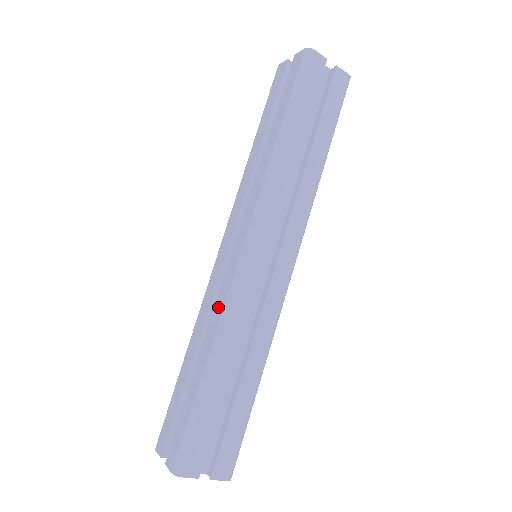
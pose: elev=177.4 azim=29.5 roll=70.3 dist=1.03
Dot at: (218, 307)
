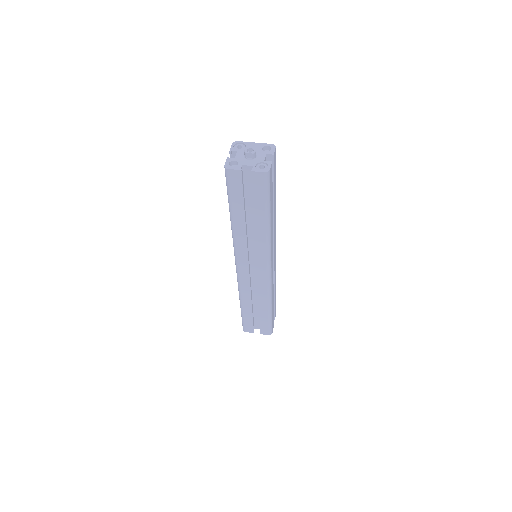
Dot at: (262, 292)
